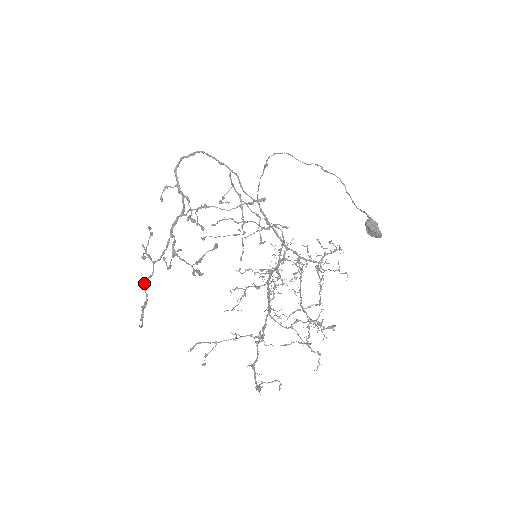
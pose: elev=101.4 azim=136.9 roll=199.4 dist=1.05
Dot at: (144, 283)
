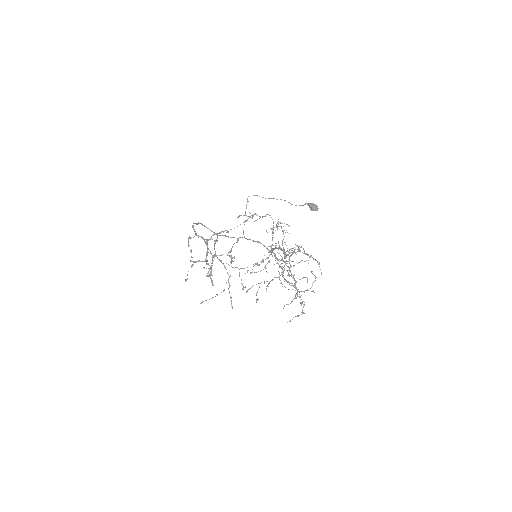
Dot at: (206, 263)
